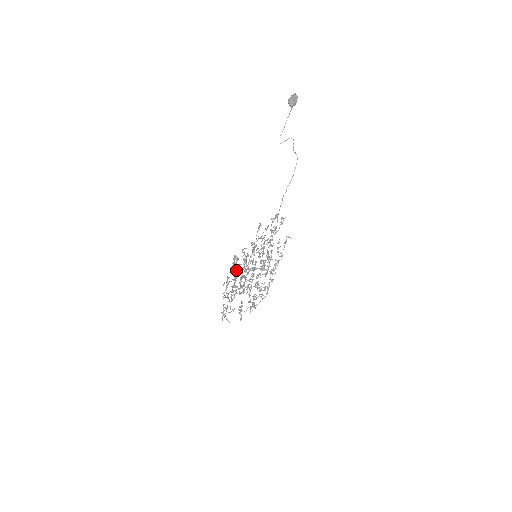
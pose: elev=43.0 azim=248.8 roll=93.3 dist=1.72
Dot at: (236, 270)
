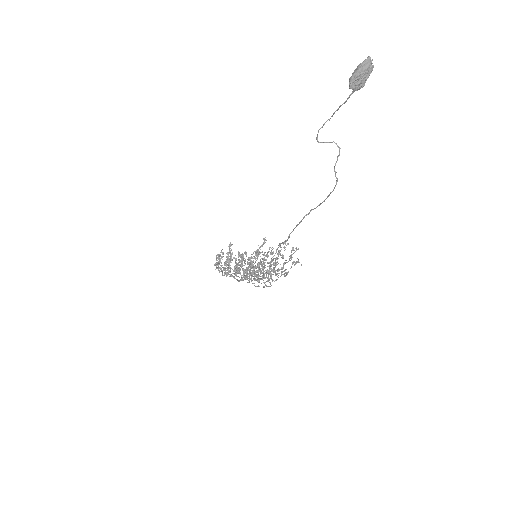
Dot at: occluded
